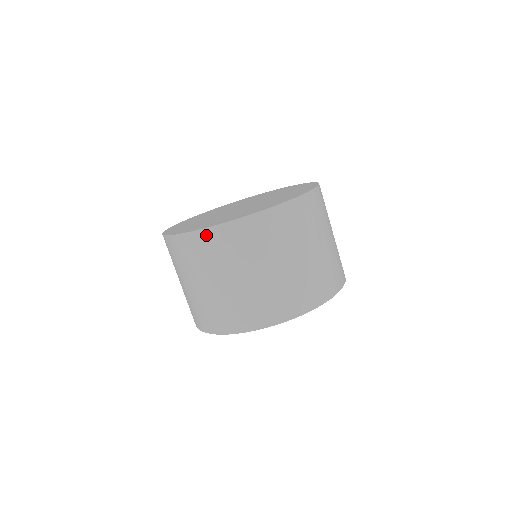
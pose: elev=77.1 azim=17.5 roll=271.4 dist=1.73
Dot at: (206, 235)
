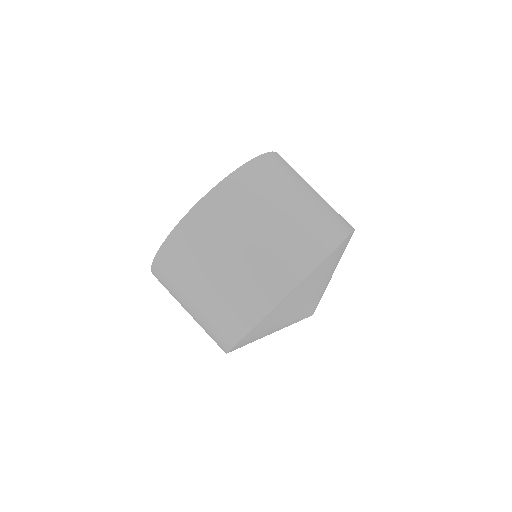
Dot at: (172, 242)
